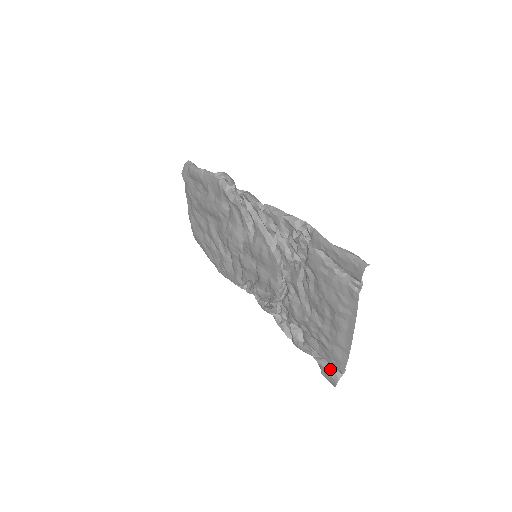
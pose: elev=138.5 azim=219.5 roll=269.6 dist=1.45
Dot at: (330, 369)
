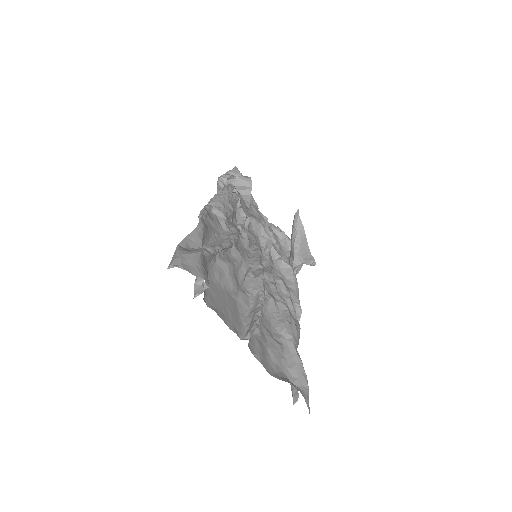
Dot at: (291, 390)
